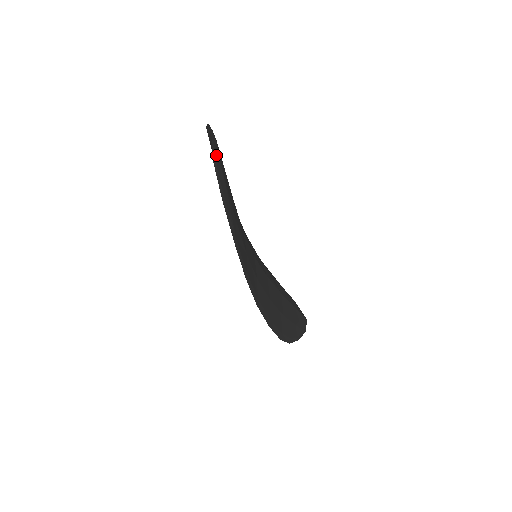
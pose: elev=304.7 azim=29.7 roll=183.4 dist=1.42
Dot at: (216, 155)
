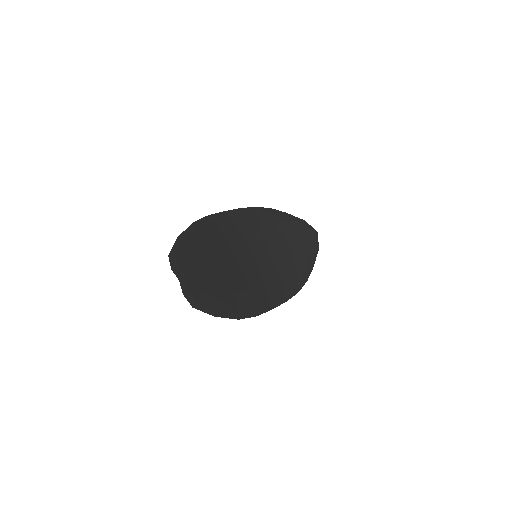
Dot at: (193, 297)
